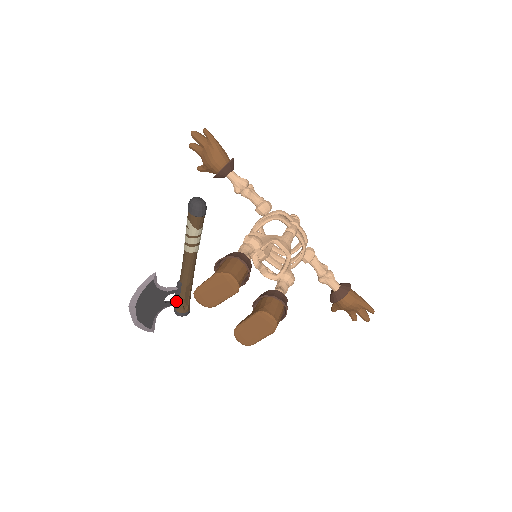
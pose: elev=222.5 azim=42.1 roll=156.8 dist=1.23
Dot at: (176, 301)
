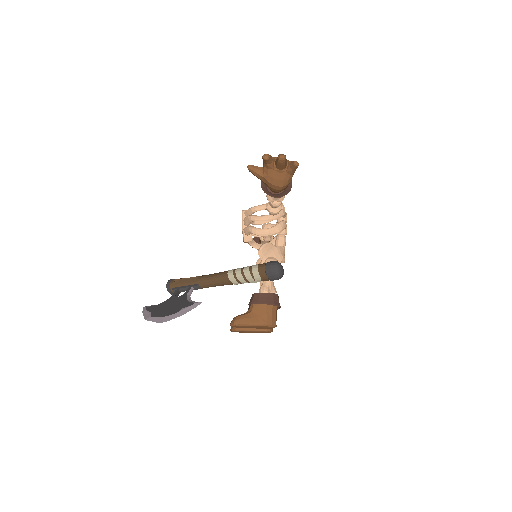
Dot at: occluded
